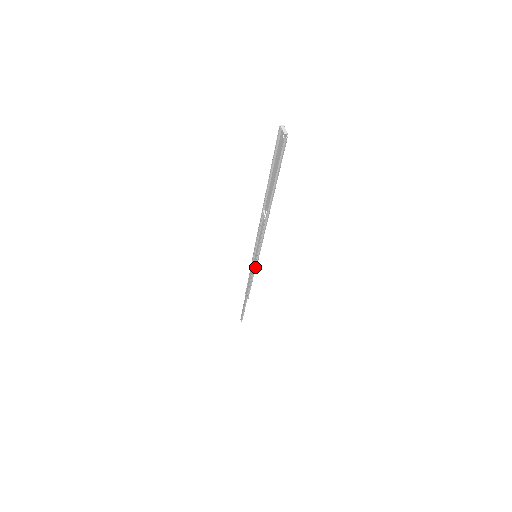
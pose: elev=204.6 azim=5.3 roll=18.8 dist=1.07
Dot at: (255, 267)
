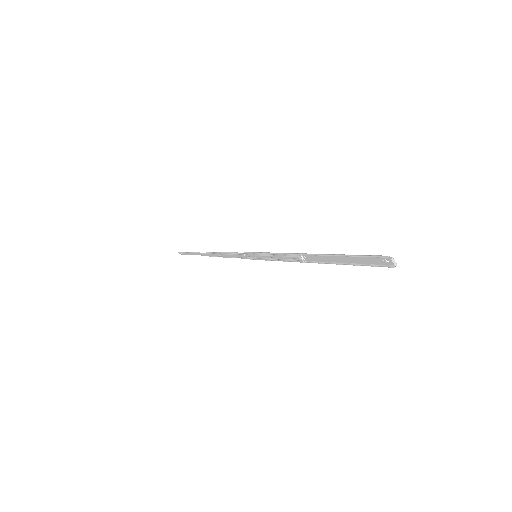
Dot at: occluded
